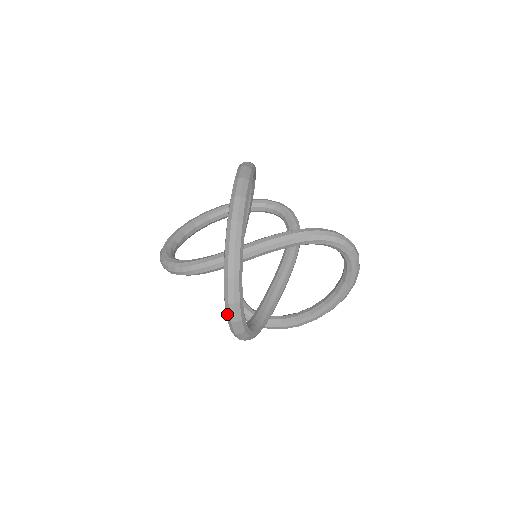
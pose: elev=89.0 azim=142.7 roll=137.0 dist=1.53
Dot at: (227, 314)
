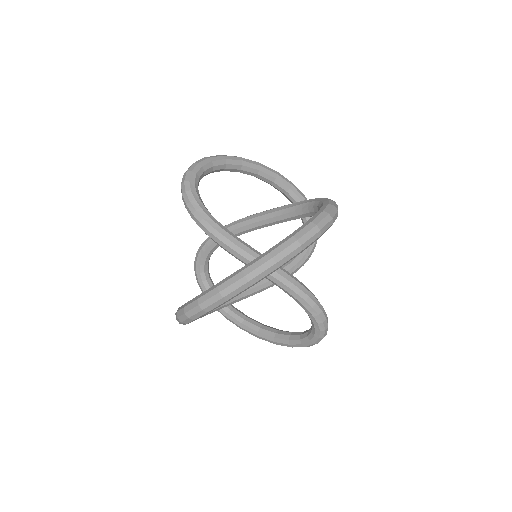
Dot at: (189, 306)
